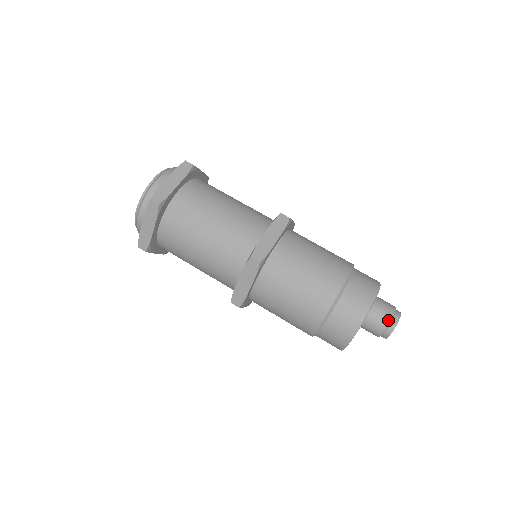
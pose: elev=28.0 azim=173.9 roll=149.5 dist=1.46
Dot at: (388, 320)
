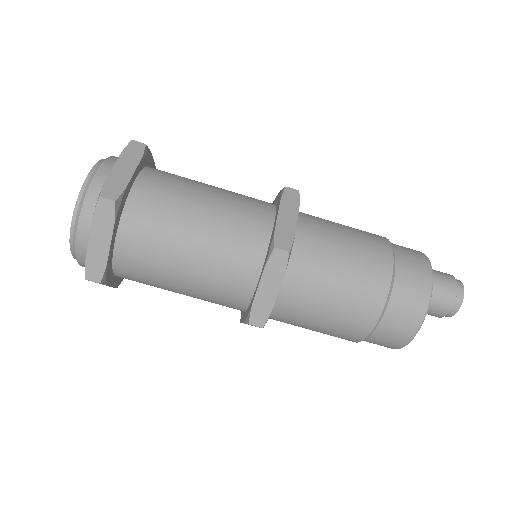
Dot at: (454, 291)
